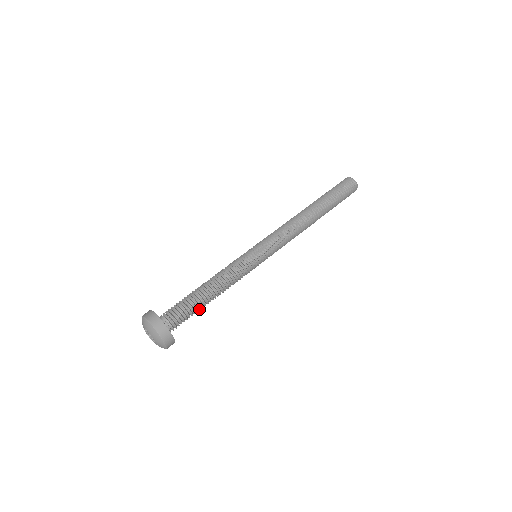
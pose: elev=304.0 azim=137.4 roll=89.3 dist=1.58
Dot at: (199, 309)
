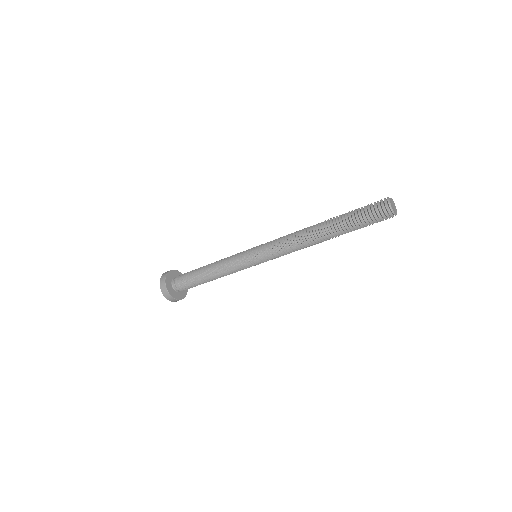
Dot at: (199, 282)
